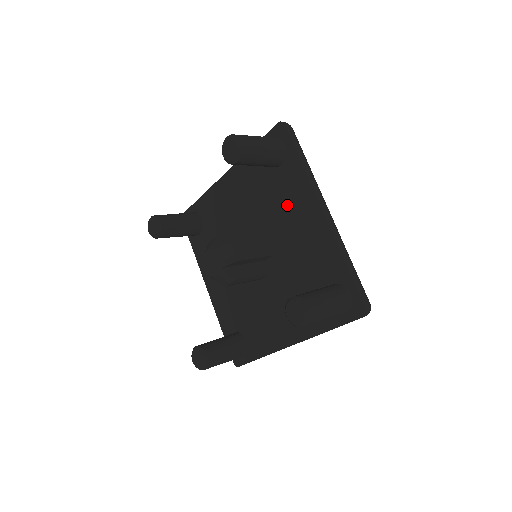
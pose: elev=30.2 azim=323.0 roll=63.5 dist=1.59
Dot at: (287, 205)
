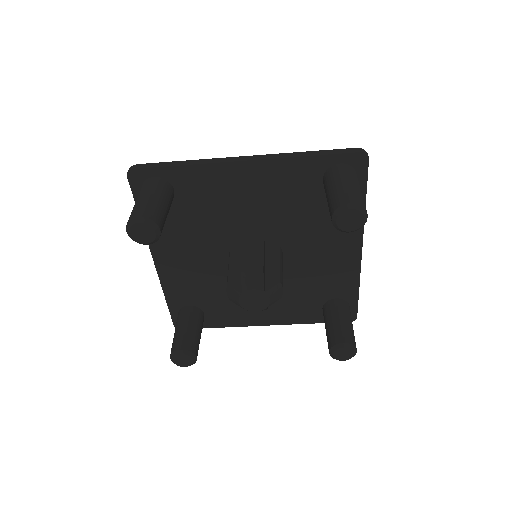
Dot at: (325, 230)
